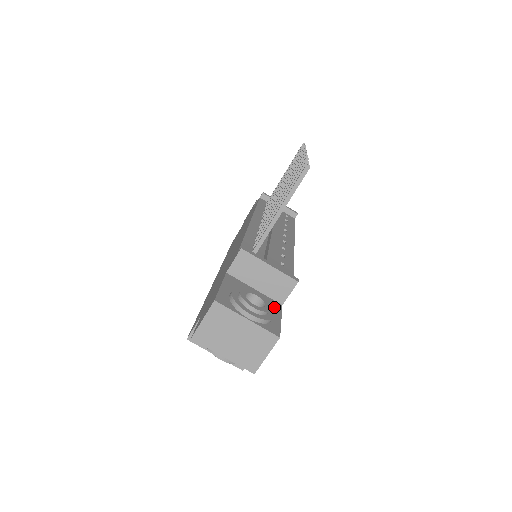
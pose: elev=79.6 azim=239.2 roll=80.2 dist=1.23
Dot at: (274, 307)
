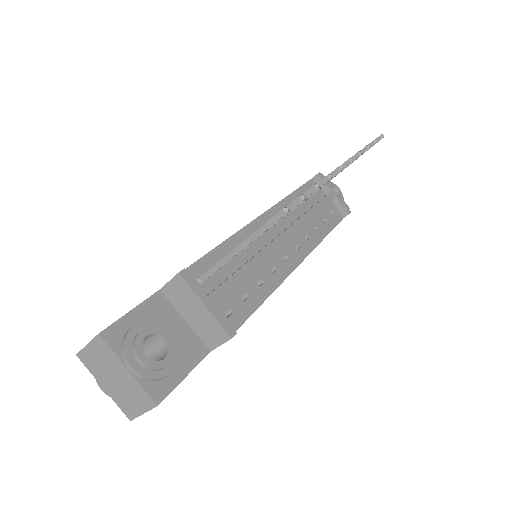
Dot at: (193, 354)
